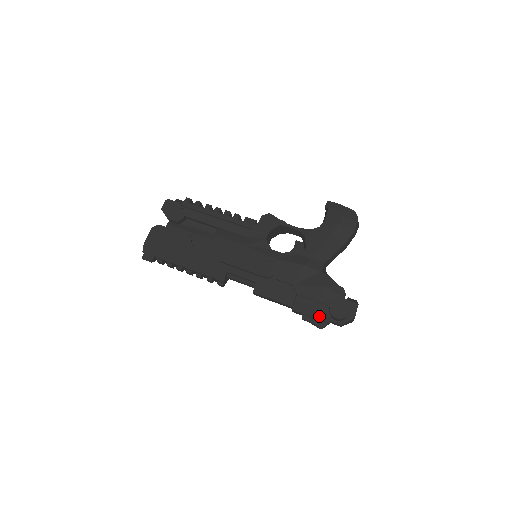
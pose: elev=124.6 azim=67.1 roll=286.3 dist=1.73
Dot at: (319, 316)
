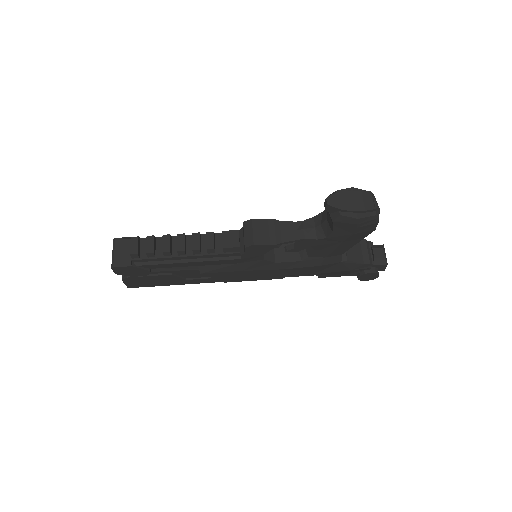
Dot at: occluded
